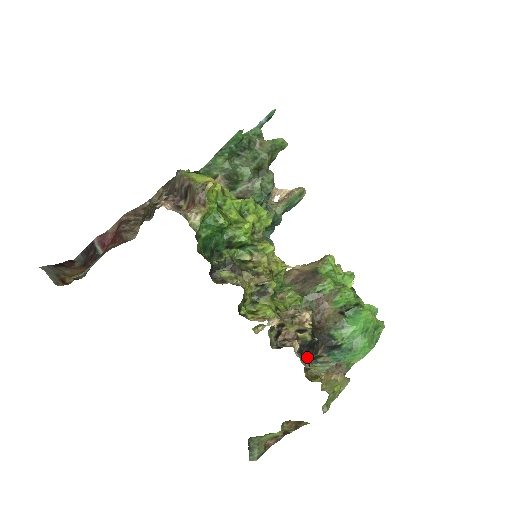
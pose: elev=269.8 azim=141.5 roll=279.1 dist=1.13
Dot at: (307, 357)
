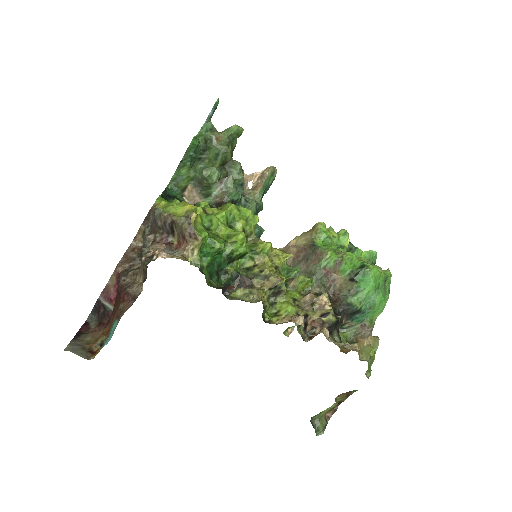
Dot at: (336, 333)
